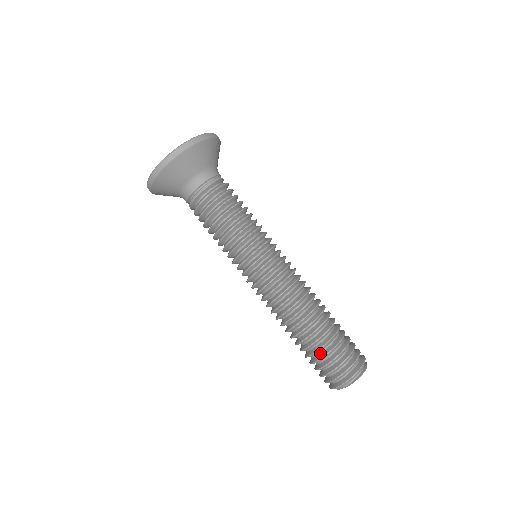
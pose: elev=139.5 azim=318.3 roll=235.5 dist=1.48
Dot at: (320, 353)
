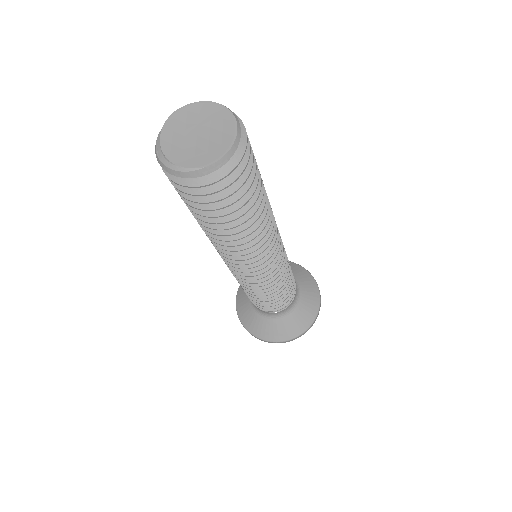
Dot at: occluded
